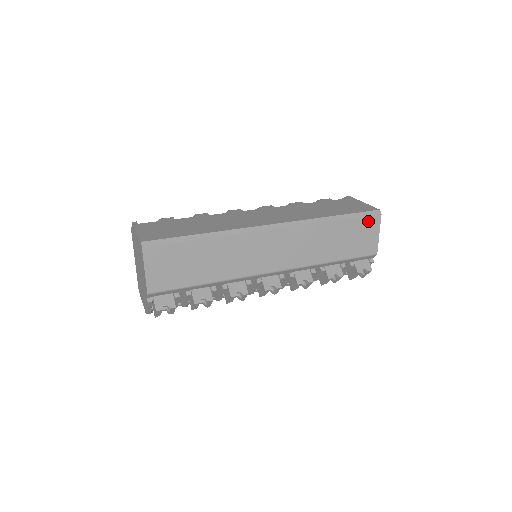
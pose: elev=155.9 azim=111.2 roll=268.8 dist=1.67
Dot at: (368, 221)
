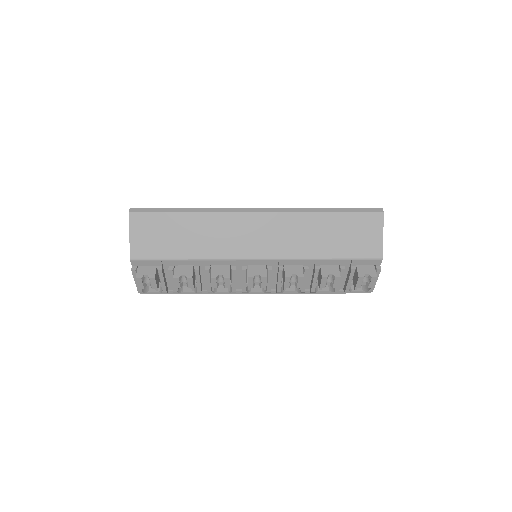
Dot at: (367, 218)
